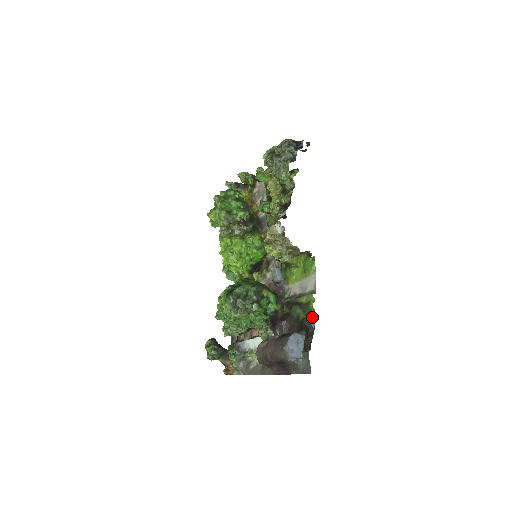
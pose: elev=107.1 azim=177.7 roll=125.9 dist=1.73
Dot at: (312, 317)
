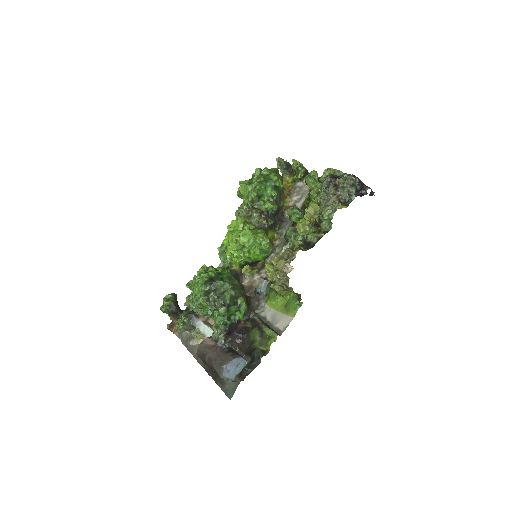
Dot at: (264, 353)
